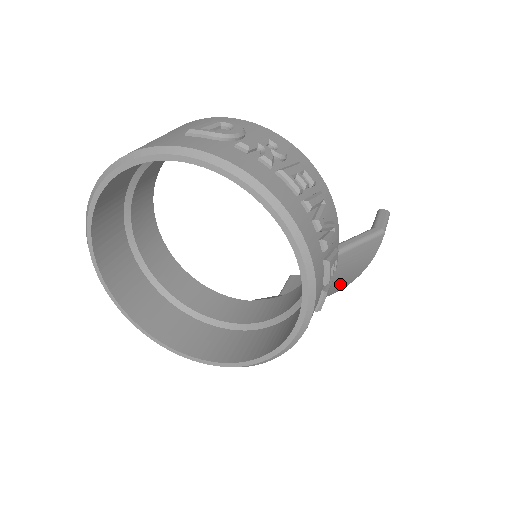
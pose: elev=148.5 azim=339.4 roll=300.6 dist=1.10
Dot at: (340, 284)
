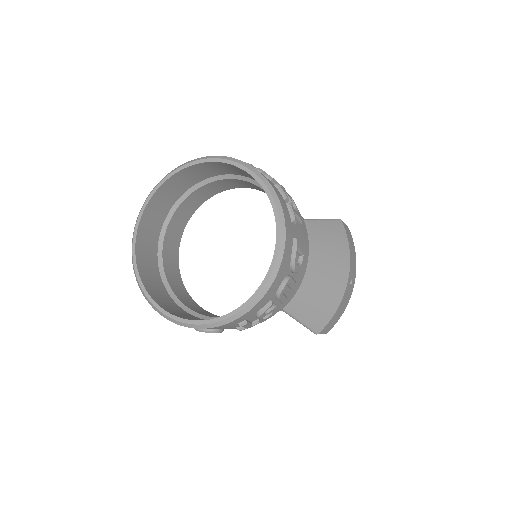
Dot at: (335, 265)
